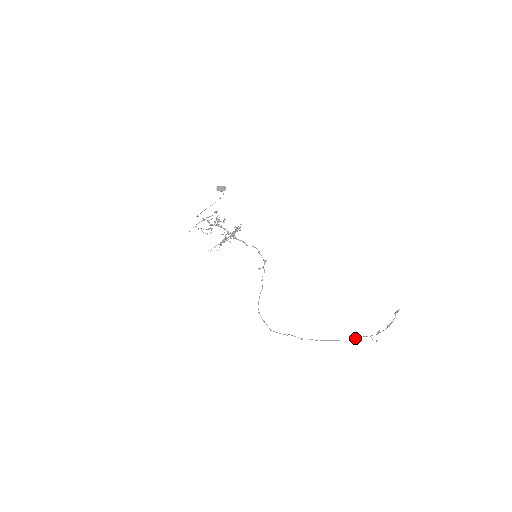
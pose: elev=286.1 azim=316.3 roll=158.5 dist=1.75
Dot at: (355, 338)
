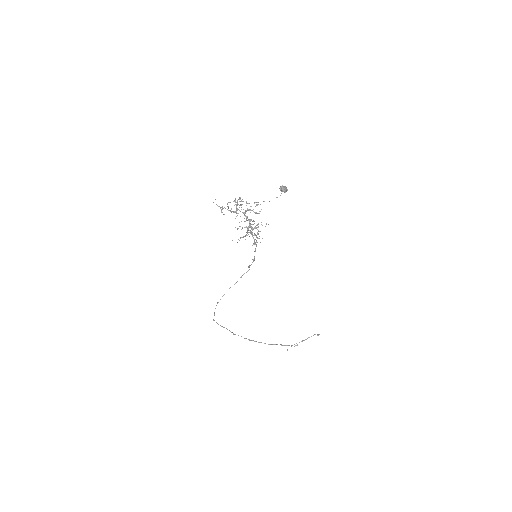
Dot at: (275, 344)
